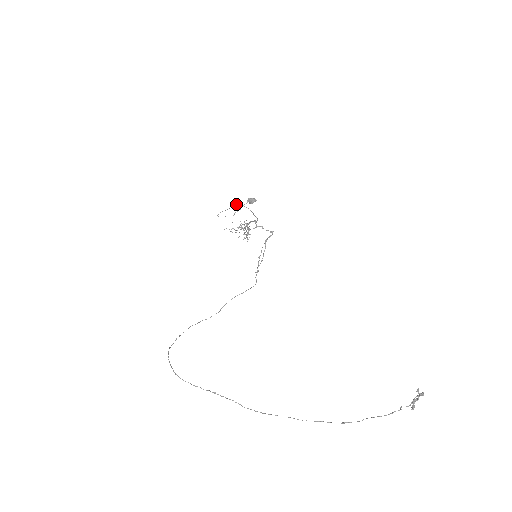
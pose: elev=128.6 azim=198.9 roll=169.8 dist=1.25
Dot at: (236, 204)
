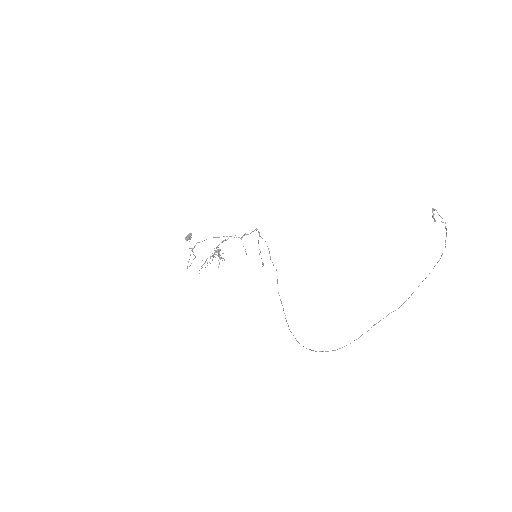
Dot at: (194, 246)
